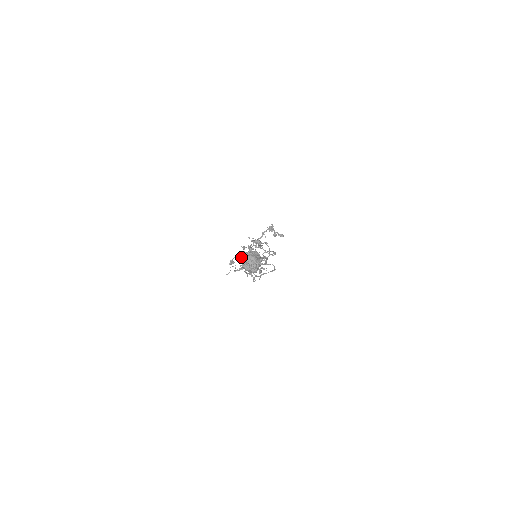
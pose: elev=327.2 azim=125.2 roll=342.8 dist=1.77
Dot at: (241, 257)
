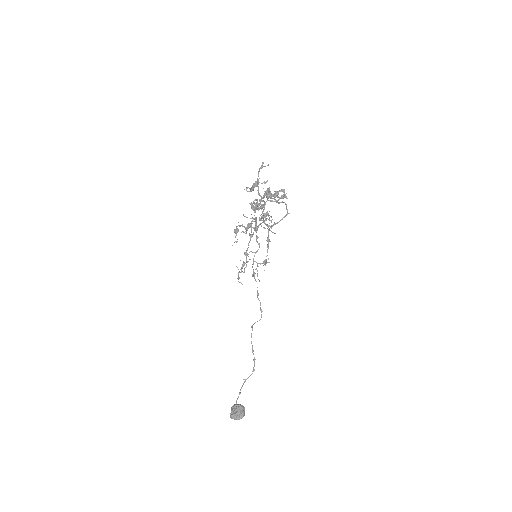
Dot at: occluded
